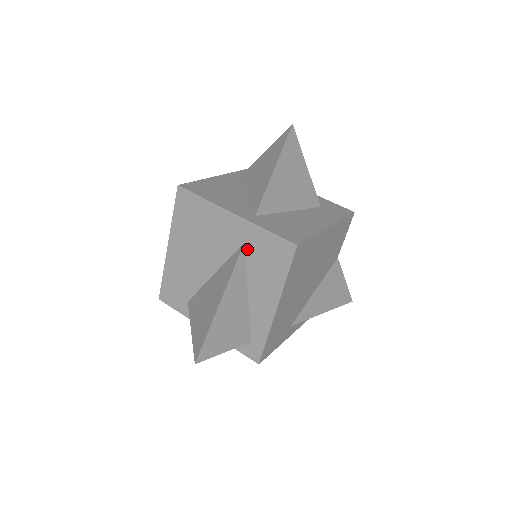
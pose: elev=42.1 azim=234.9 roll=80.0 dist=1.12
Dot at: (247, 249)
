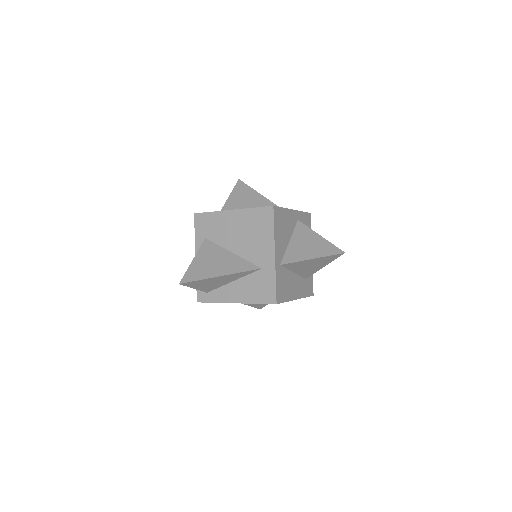
Dot at: (259, 272)
